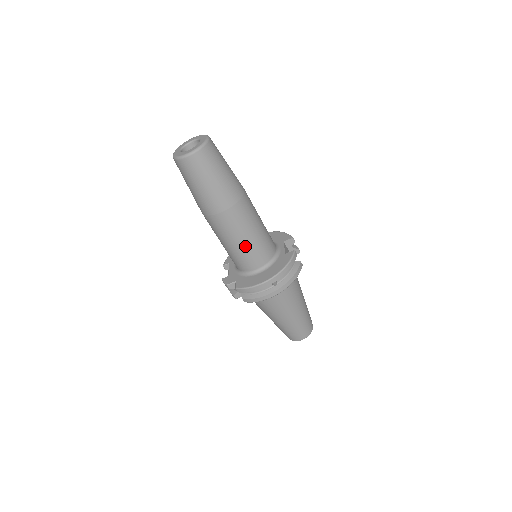
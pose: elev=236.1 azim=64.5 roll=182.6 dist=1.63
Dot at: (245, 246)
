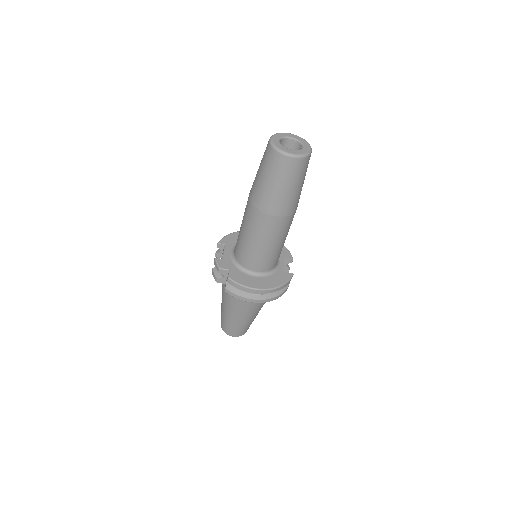
Dot at: (264, 250)
